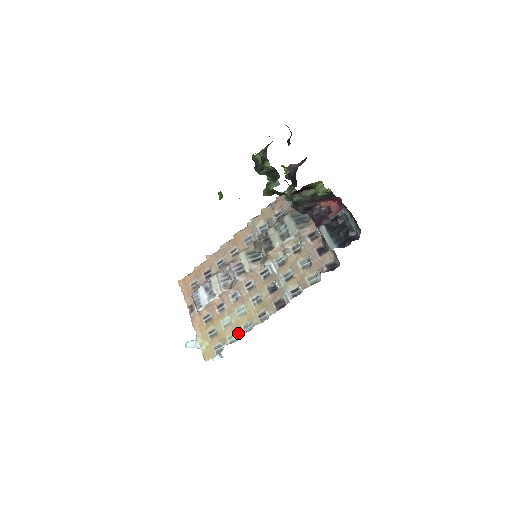
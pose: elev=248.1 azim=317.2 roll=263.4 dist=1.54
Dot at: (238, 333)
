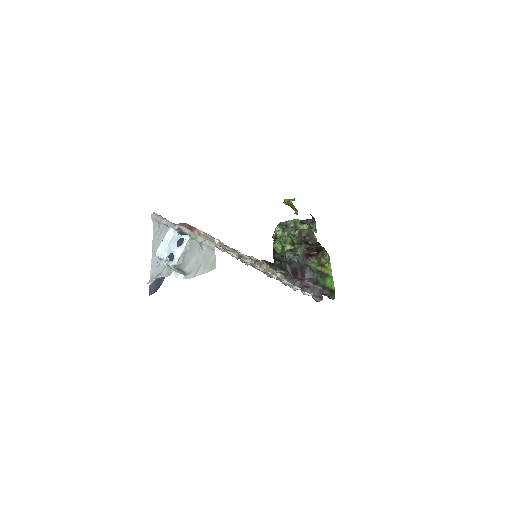
Dot at: (251, 260)
